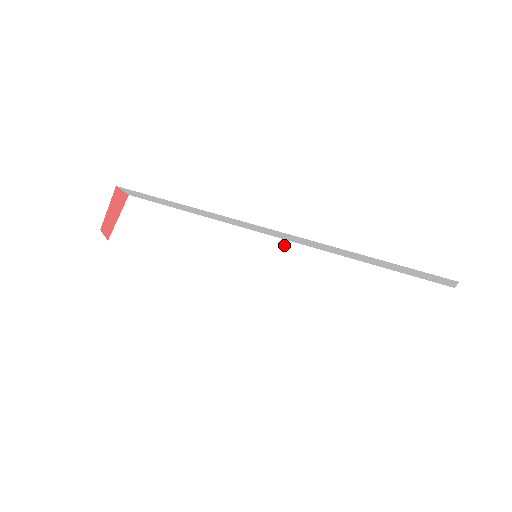
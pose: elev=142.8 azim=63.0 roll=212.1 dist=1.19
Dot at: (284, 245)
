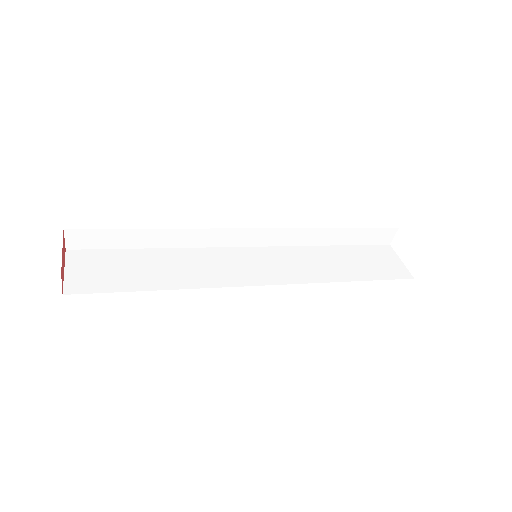
Dot at: (266, 250)
